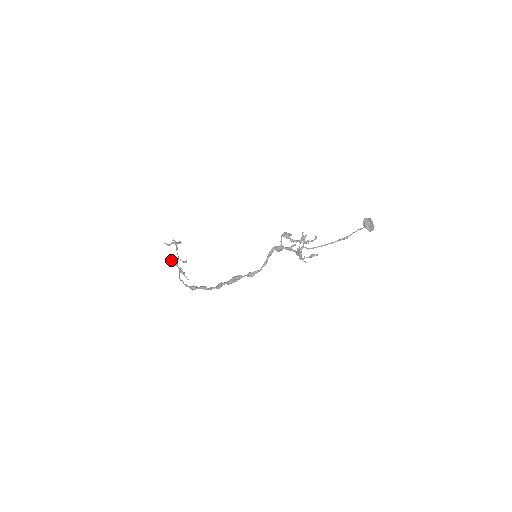
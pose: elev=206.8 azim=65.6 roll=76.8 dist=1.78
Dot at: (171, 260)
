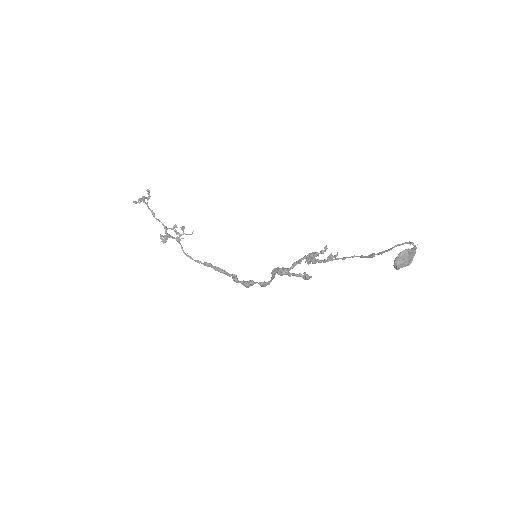
Dot at: (160, 234)
